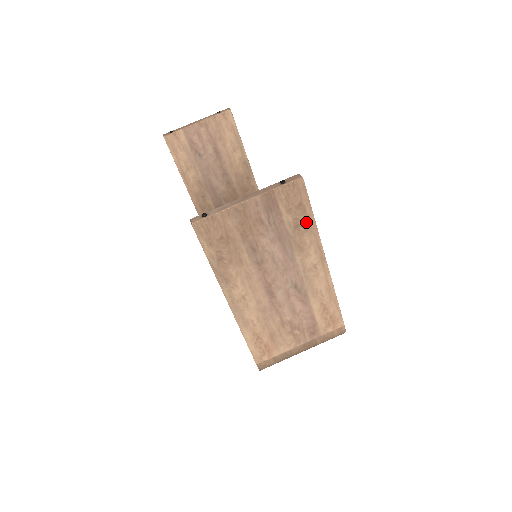
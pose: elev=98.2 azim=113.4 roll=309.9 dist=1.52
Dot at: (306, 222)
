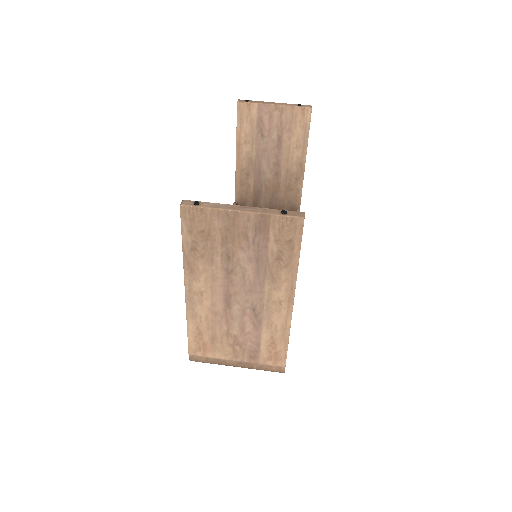
Dot at: (289, 259)
